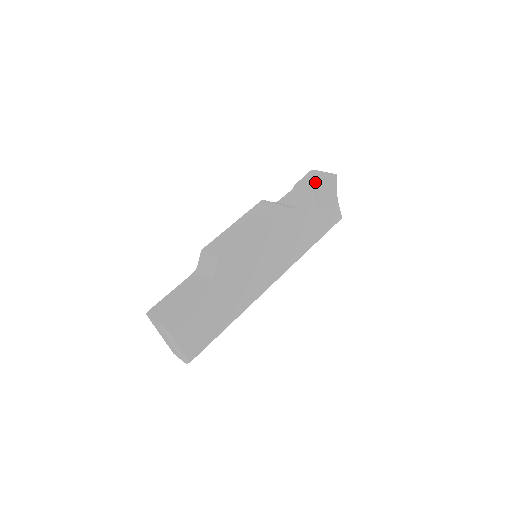
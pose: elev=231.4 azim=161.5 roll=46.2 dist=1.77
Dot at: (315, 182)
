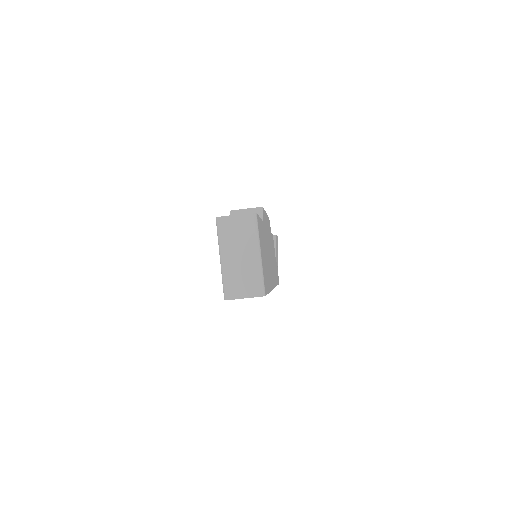
Dot at: occluded
